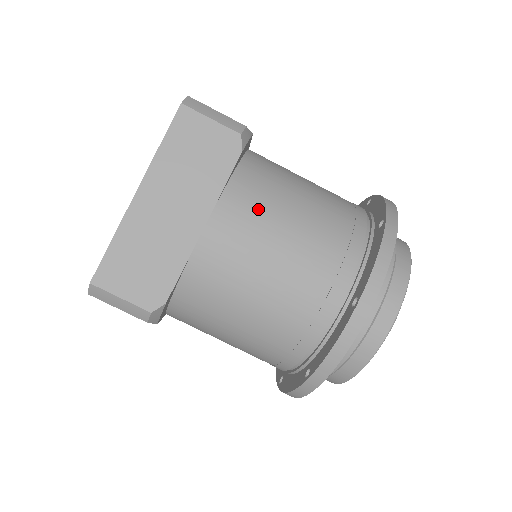
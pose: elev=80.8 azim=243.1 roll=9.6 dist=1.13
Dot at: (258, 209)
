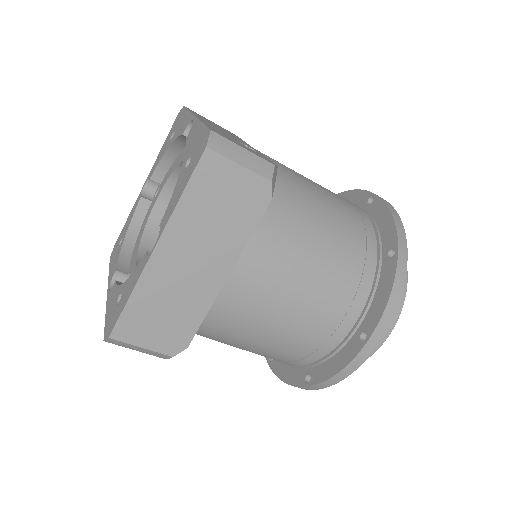
Dot at: (281, 253)
